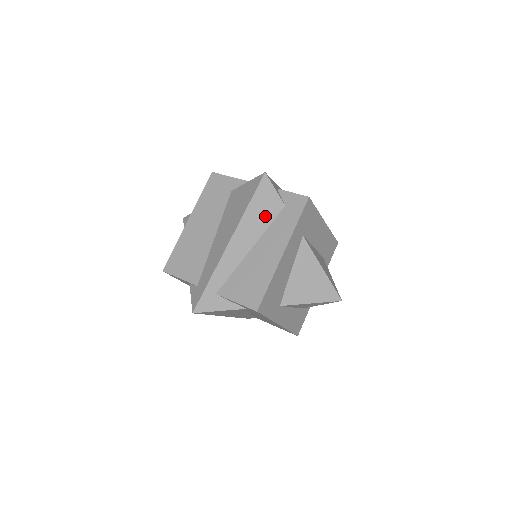
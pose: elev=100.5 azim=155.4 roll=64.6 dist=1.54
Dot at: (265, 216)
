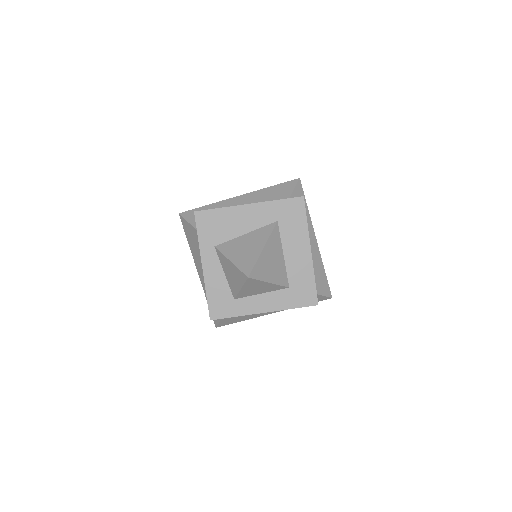
Dot at: (272, 197)
